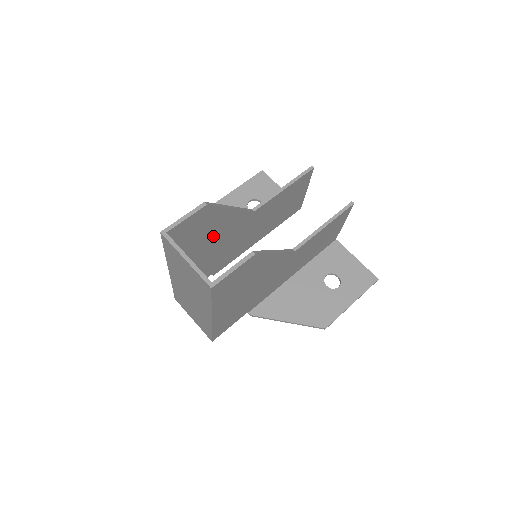
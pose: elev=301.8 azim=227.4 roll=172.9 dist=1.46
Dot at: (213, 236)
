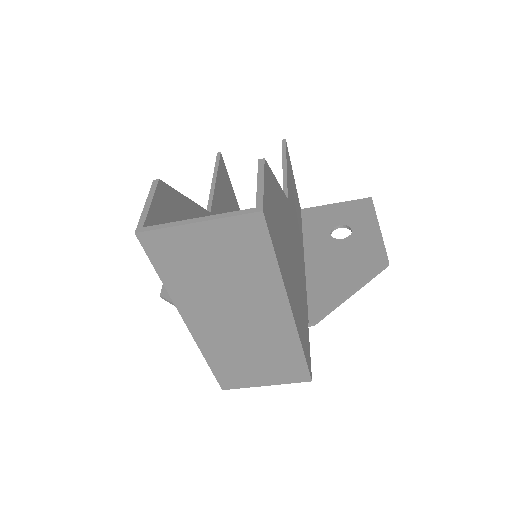
Dot at: occluded
